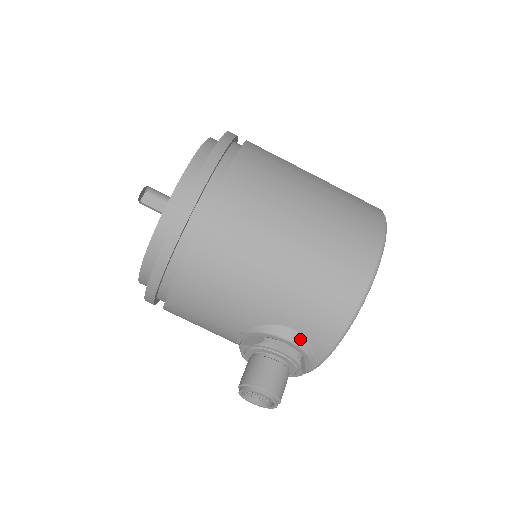
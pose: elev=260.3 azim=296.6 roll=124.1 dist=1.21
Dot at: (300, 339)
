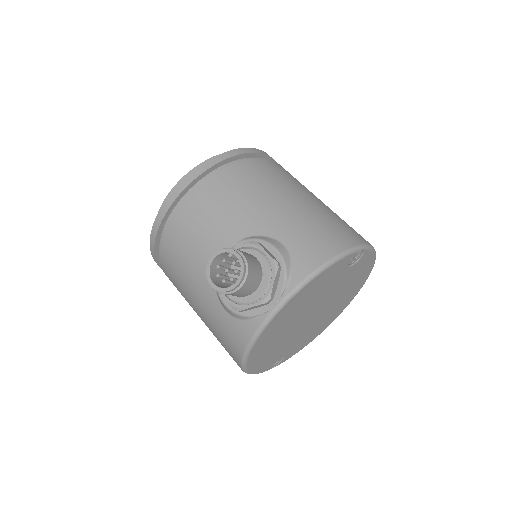
Dot at: (286, 254)
